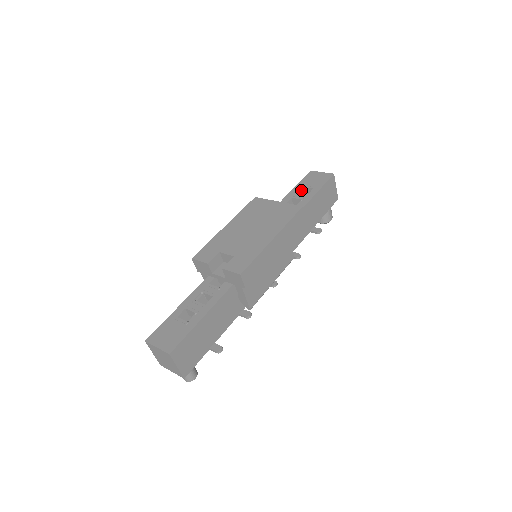
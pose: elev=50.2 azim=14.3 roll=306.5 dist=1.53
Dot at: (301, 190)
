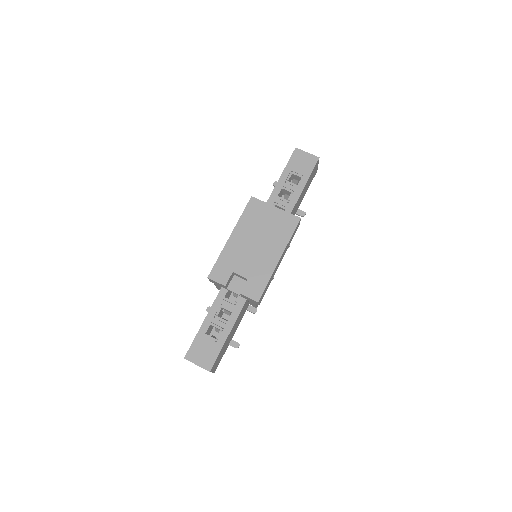
Dot at: (290, 177)
